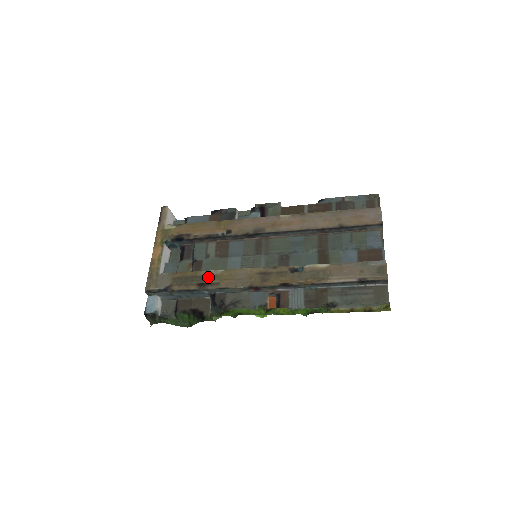
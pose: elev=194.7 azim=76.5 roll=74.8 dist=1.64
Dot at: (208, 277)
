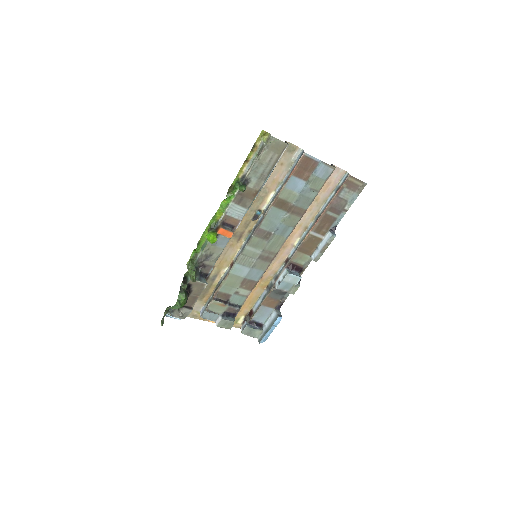
Dot at: (215, 276)
